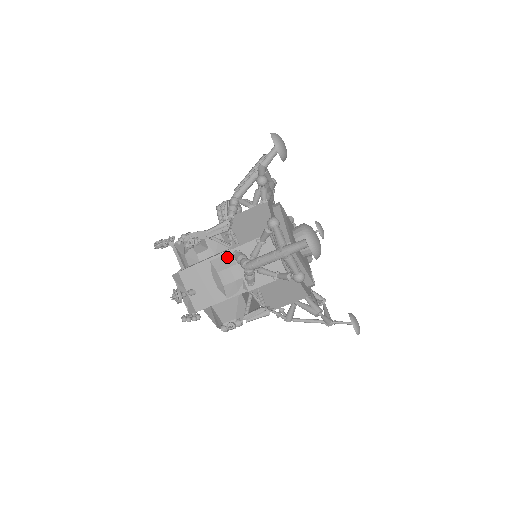
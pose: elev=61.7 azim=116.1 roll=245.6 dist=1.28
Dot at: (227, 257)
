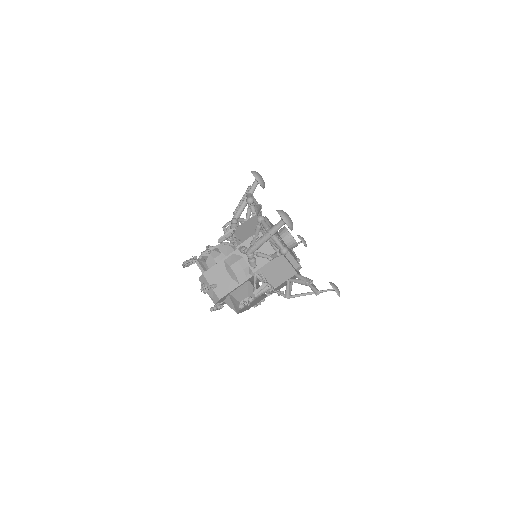
Dot at: (235, 255)
